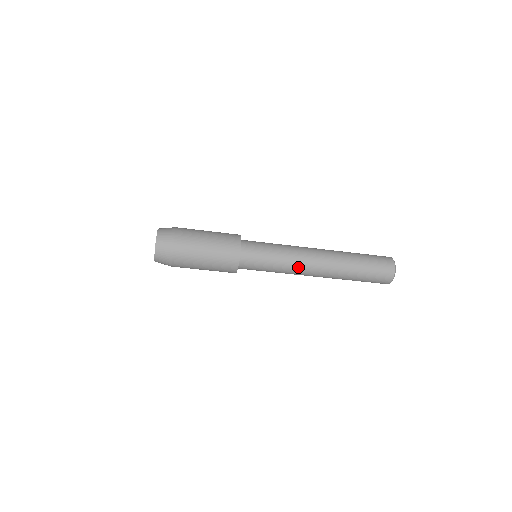
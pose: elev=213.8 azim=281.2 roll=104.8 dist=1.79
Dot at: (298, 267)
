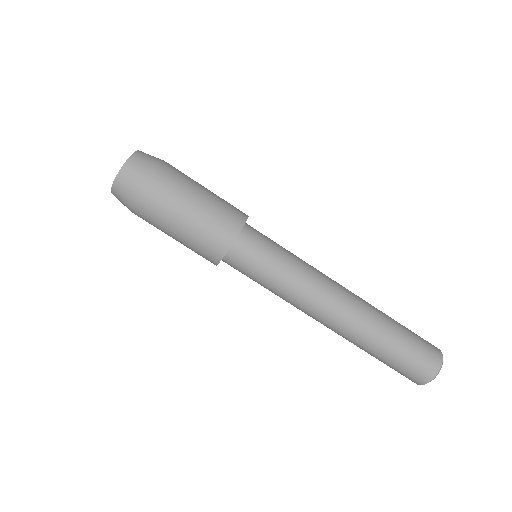
Dot at: (320, 273)
